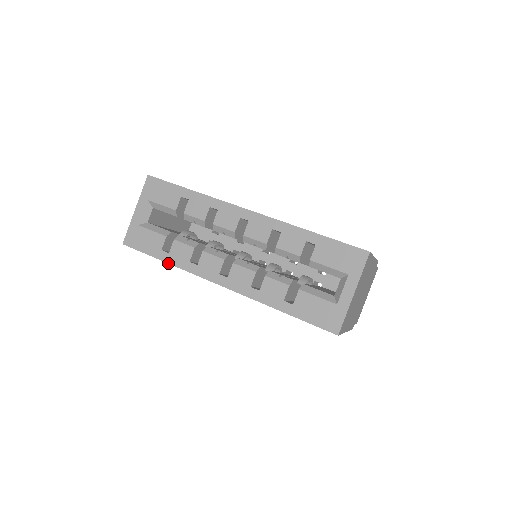
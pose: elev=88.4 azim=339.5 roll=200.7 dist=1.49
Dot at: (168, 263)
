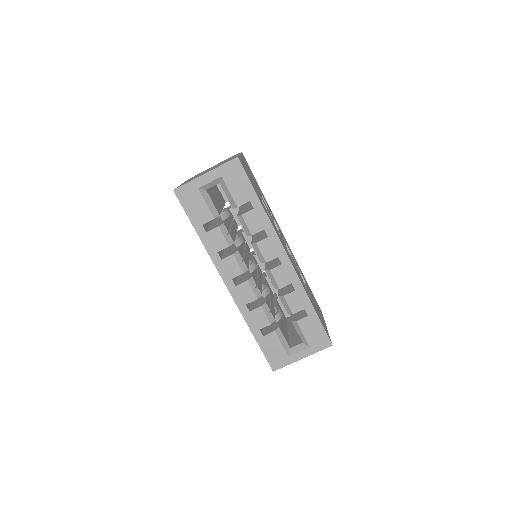
Dot at: (200, 239)
